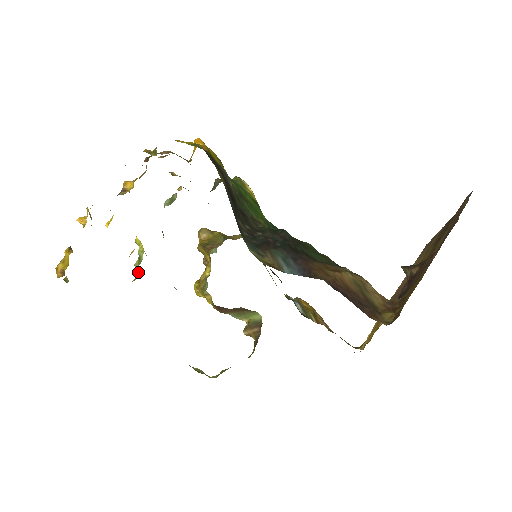
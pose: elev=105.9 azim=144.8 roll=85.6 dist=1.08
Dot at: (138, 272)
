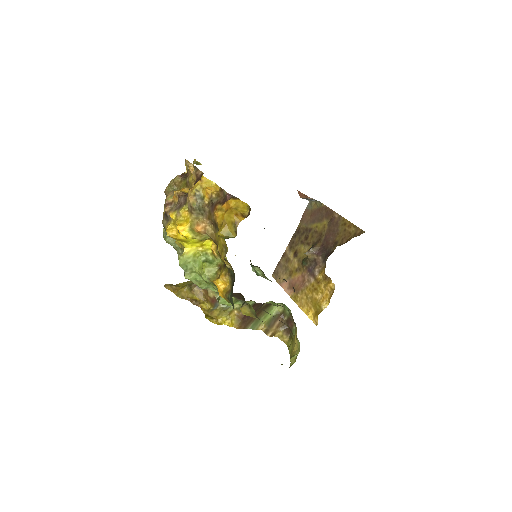
Dot at: (213, 272)
